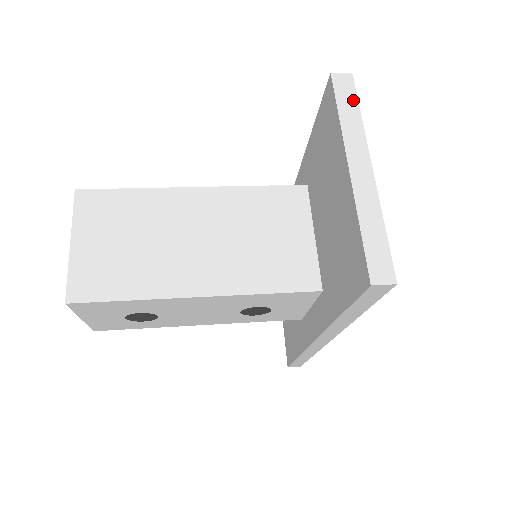
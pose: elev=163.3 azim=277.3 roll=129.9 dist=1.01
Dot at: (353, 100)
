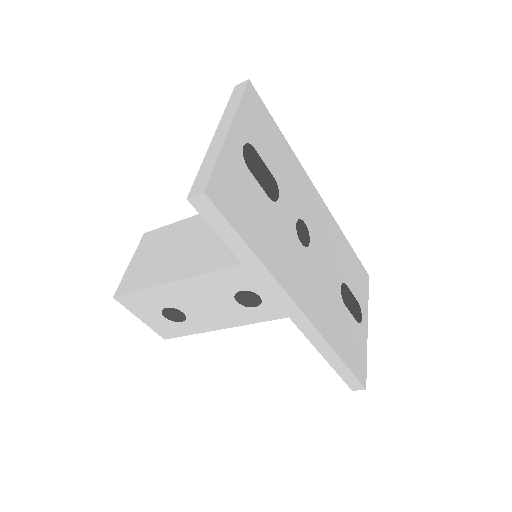
Dot at: (240, 94)
